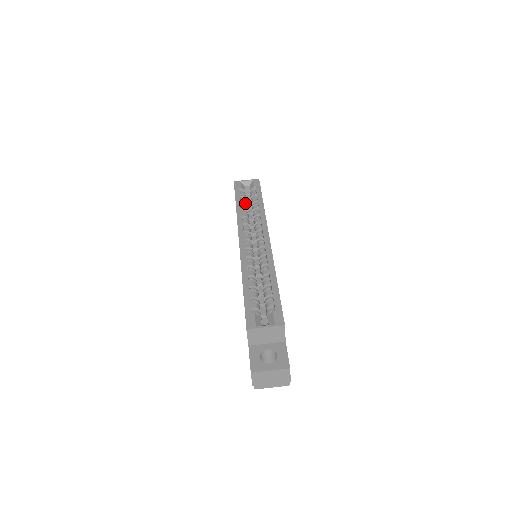
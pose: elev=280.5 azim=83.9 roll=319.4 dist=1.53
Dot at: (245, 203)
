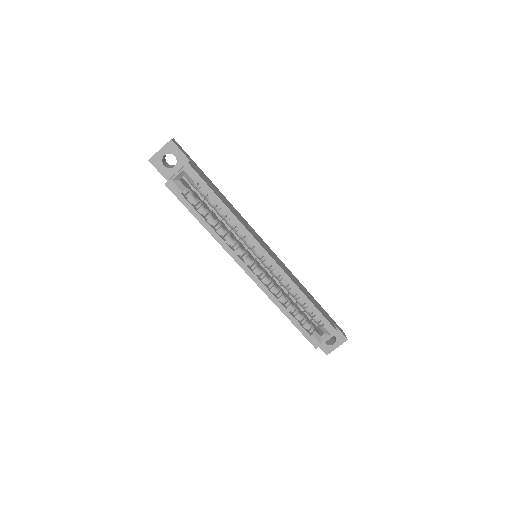
Dot at: (204, 211)
